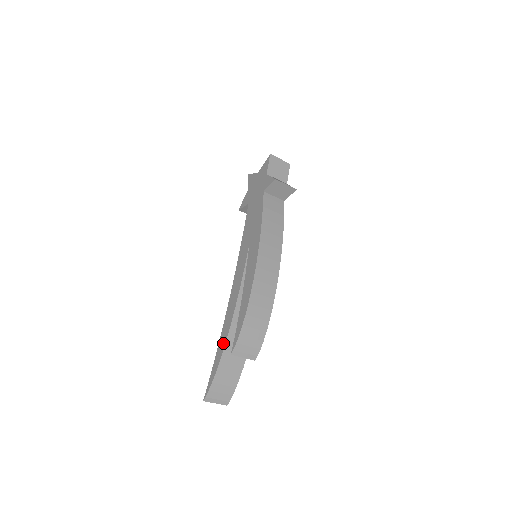
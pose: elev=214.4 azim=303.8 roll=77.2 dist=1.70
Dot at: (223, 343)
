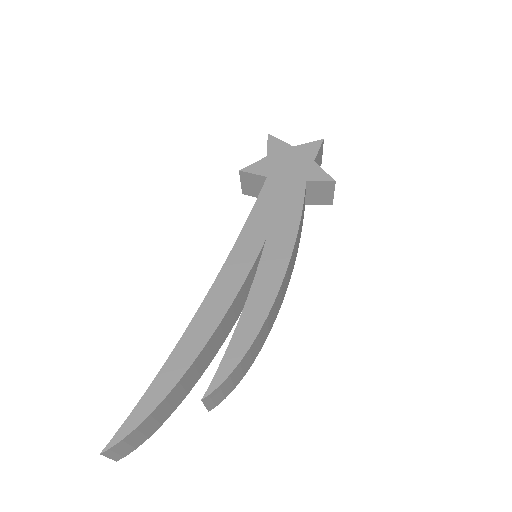
Dot at: (180, 369)
